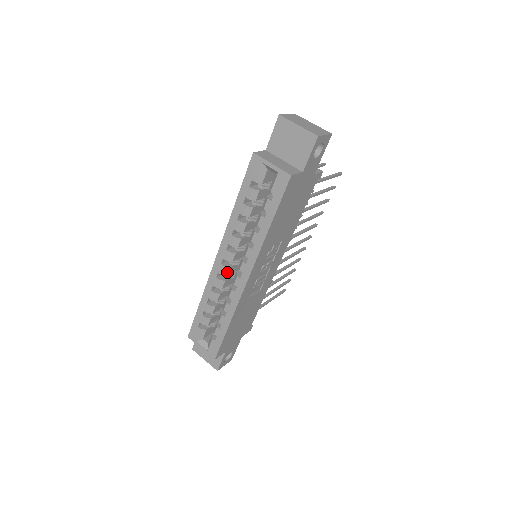
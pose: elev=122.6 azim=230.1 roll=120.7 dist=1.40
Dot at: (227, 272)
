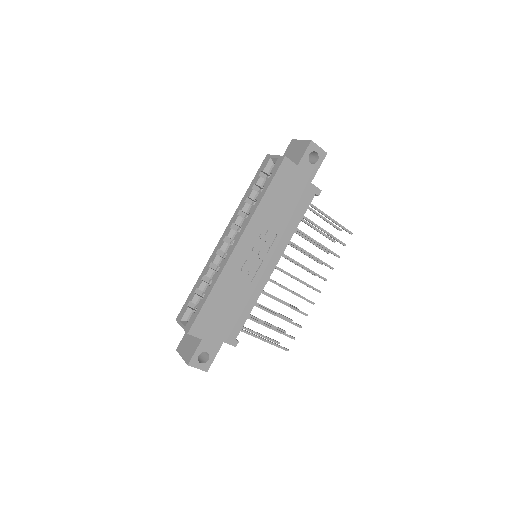
Dot at: (225, 248)
